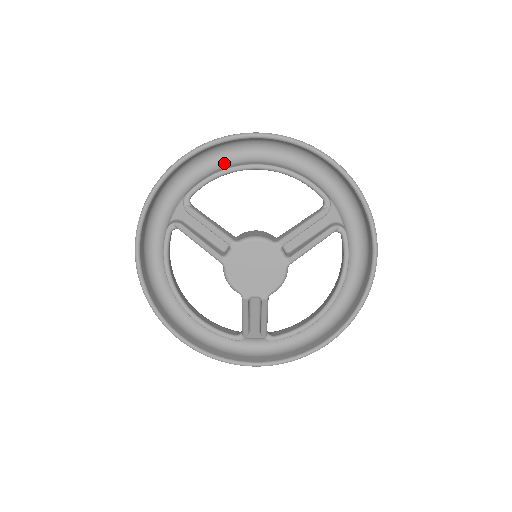
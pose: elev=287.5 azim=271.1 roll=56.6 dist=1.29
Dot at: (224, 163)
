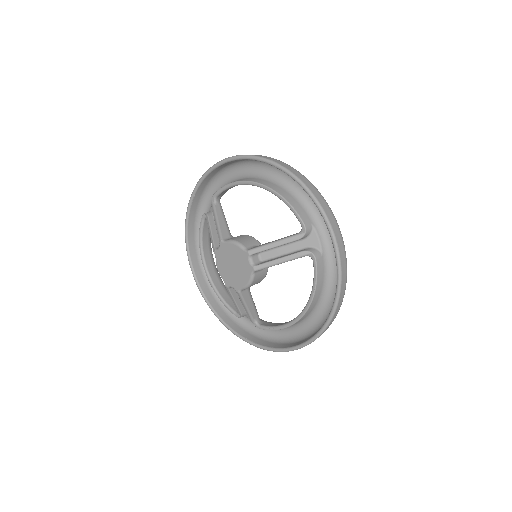
Dot at: (246, 175)
